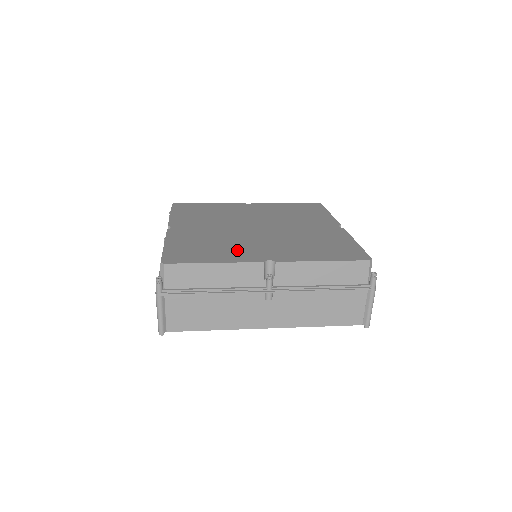
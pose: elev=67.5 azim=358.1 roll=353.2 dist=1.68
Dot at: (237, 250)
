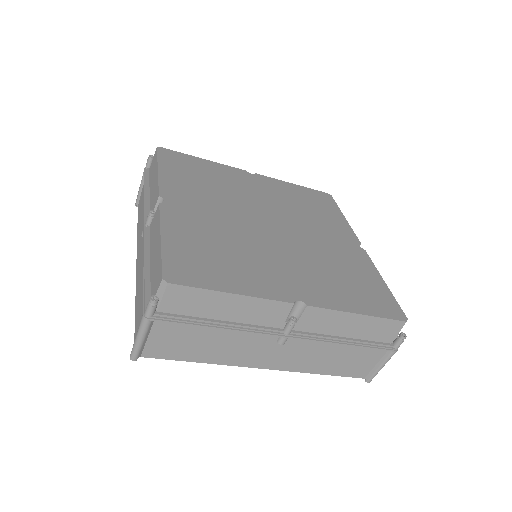
Dot at: (257, 271)
